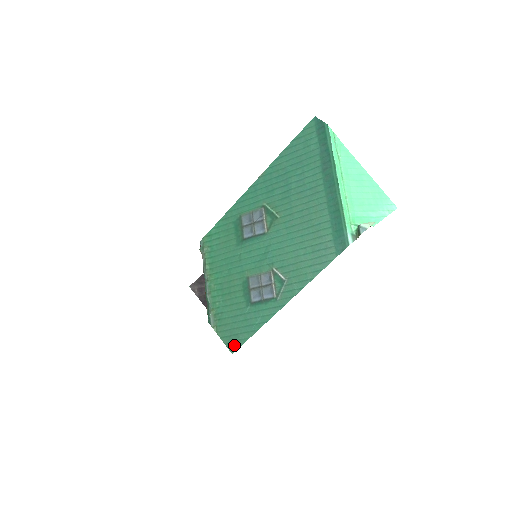
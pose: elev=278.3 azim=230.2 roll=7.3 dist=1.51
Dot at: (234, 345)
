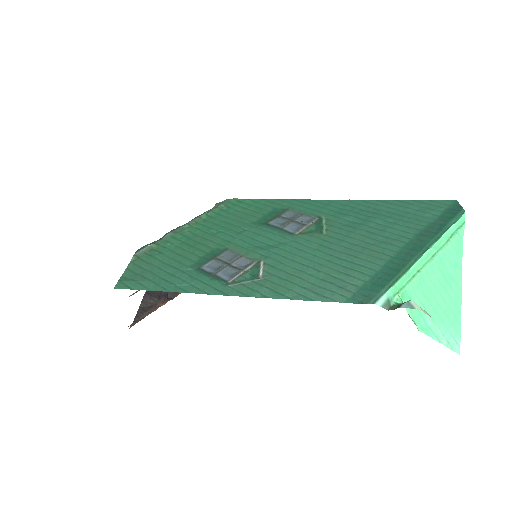
Dot at: (128, 283)
